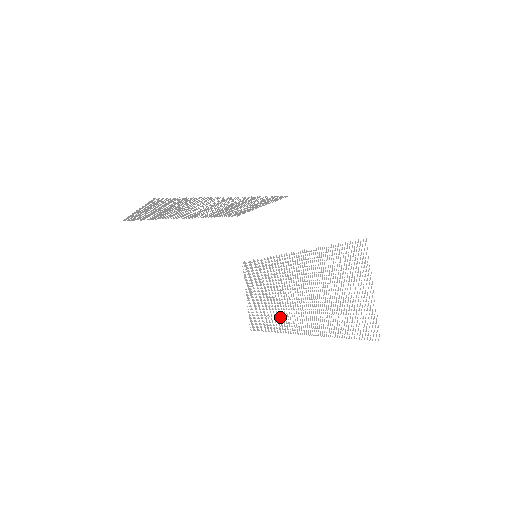
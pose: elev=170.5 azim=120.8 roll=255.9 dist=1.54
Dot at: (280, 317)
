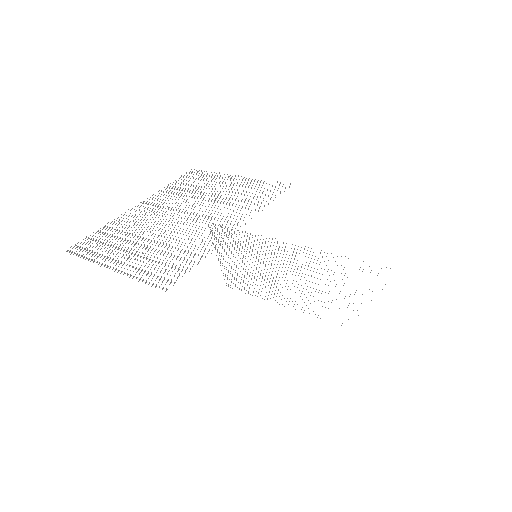
Dot at: occluded
